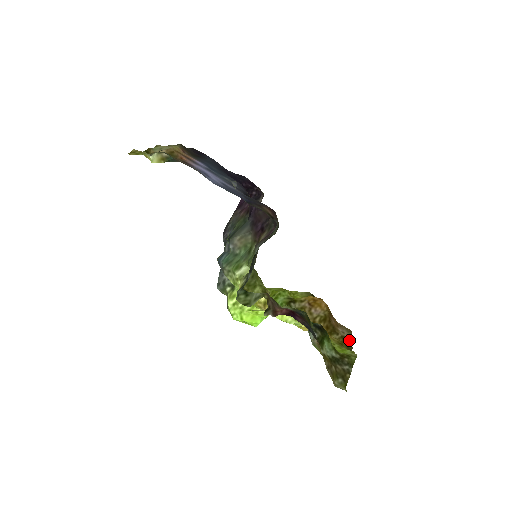
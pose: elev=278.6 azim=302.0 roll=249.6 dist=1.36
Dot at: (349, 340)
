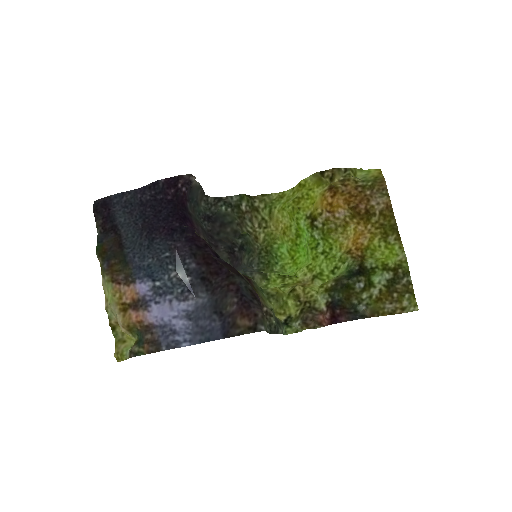
Dot at: (389, 210)
